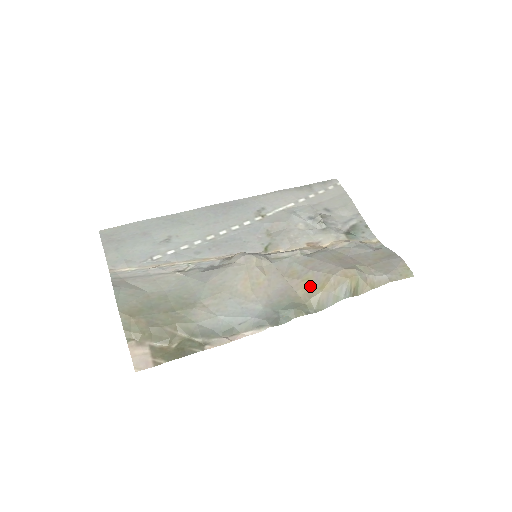
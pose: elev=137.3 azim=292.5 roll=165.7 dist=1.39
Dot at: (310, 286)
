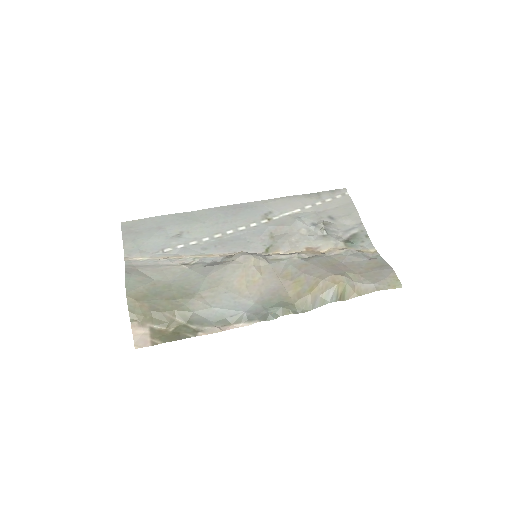
Dot at: (300, 288)
